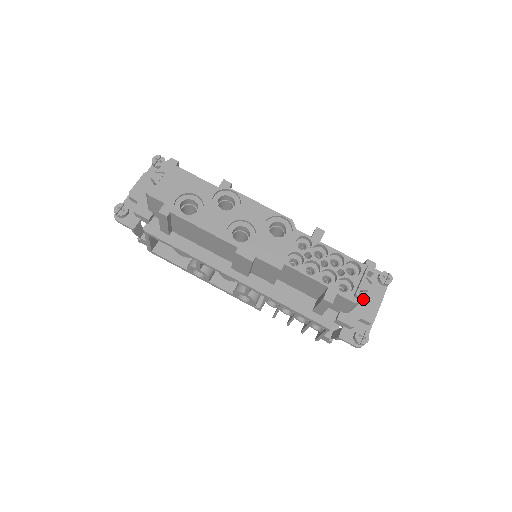
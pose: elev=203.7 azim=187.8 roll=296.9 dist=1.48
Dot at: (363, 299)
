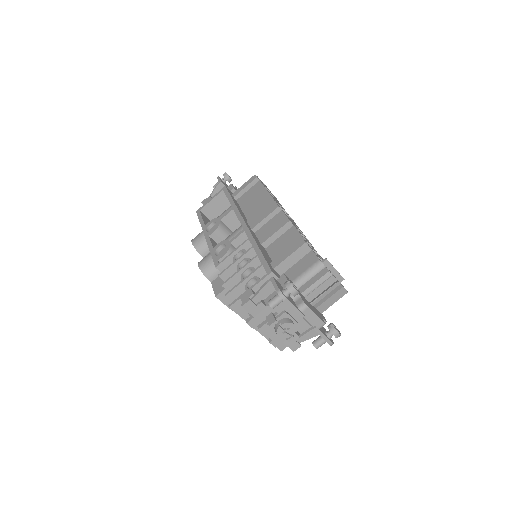
Dot at: (310, 304)
